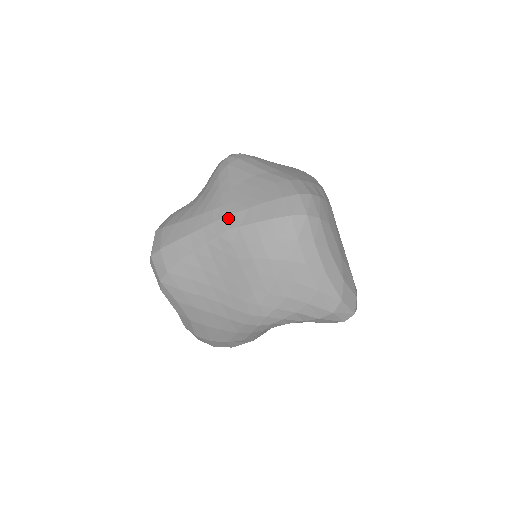
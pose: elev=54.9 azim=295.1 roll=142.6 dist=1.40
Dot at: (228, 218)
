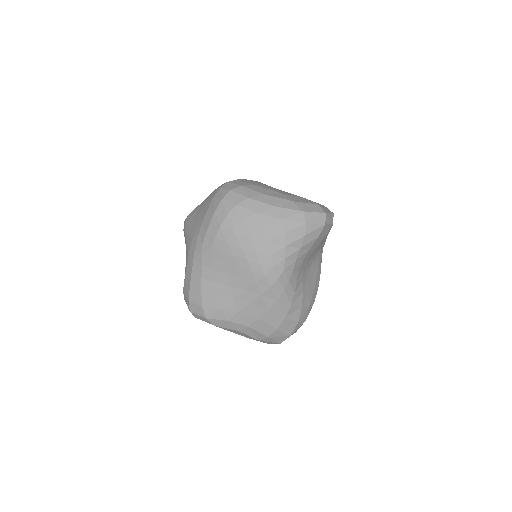
Dot at: (198, 239)
